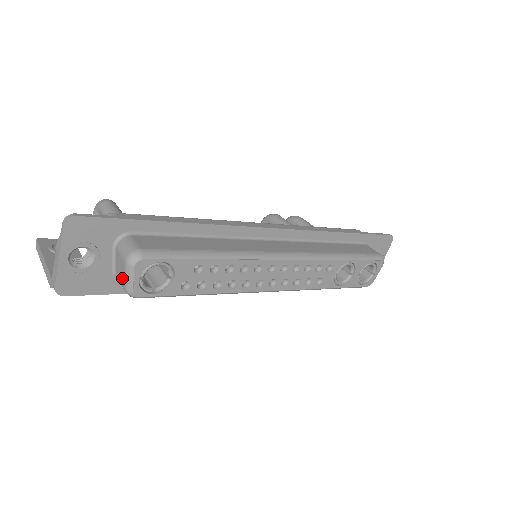
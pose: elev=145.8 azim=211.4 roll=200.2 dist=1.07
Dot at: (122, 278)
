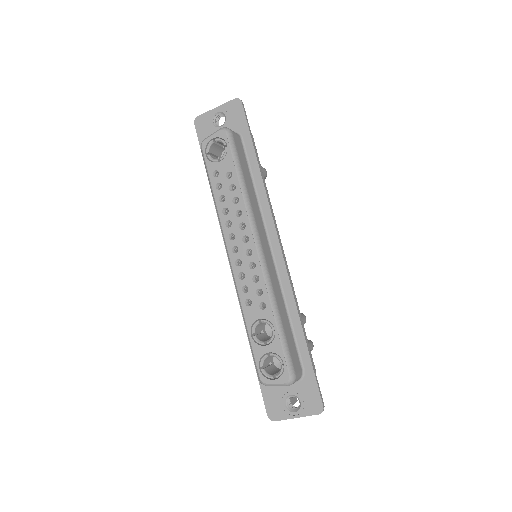
Dot at: occluded
